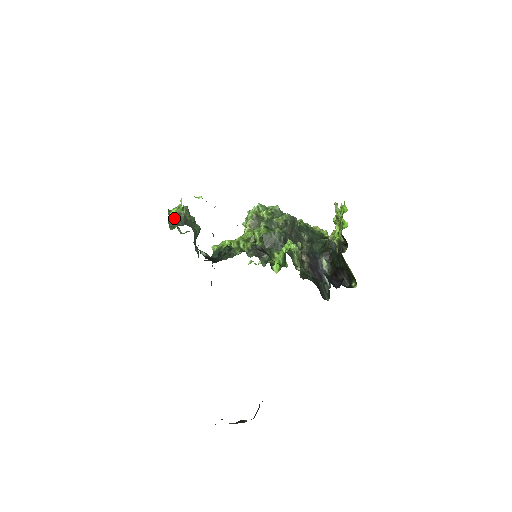
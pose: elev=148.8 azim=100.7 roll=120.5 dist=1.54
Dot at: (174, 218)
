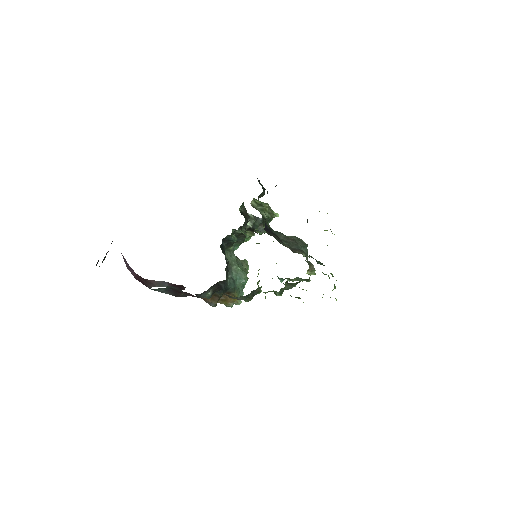
Dot at: occluded
